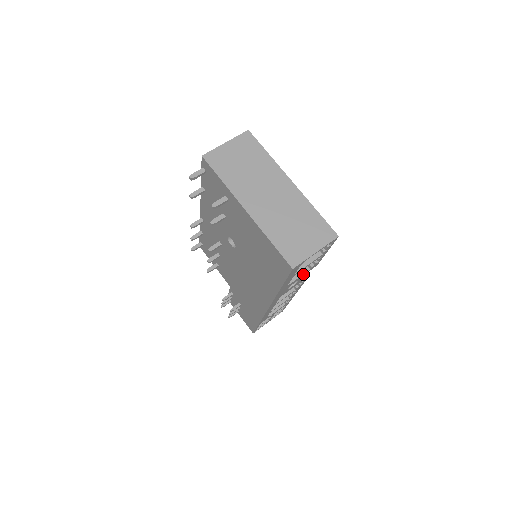
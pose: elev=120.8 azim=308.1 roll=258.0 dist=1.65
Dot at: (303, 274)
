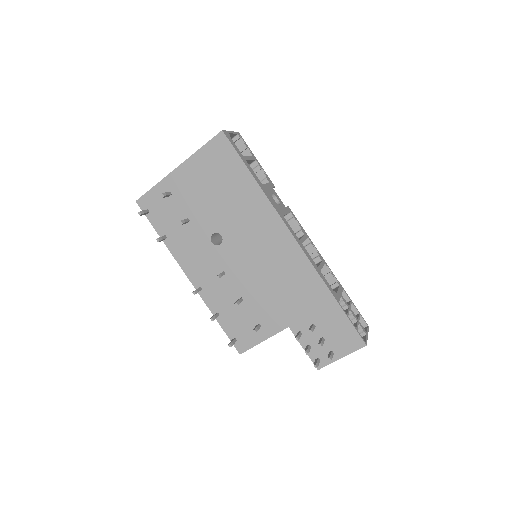
Dot at: (267, 184)
